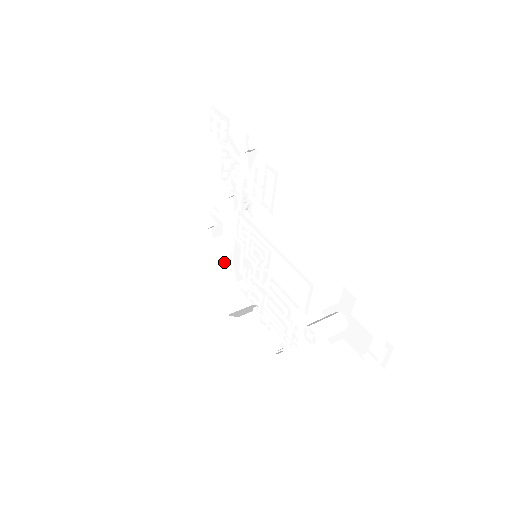
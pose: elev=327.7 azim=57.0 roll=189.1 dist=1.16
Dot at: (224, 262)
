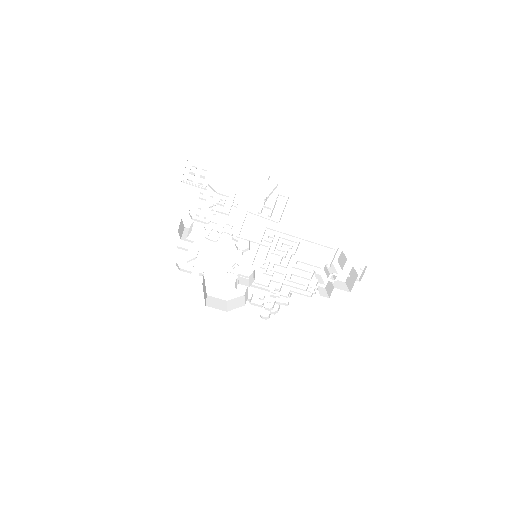
Dot at: (203, 277)
